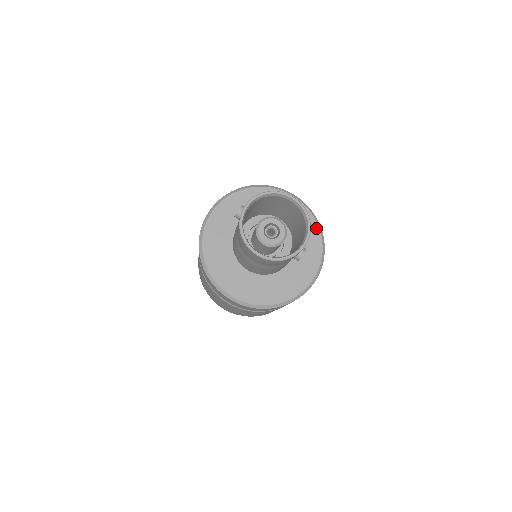
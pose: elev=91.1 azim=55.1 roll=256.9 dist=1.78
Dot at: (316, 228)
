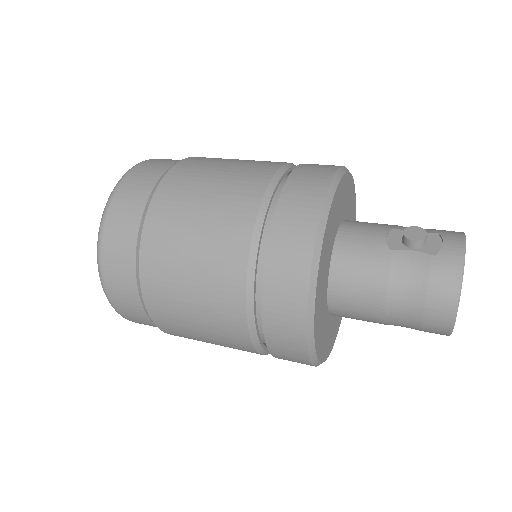
Dot at: occluded
